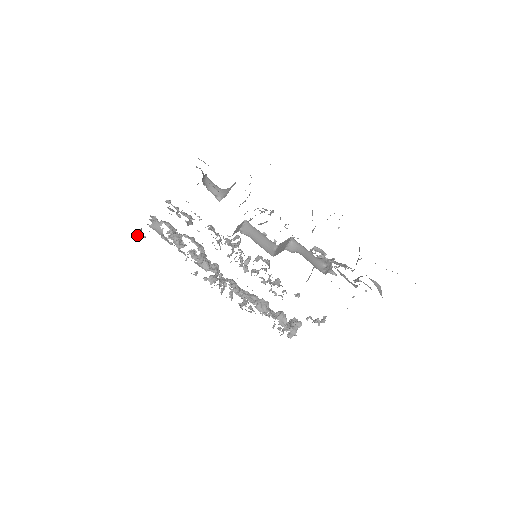
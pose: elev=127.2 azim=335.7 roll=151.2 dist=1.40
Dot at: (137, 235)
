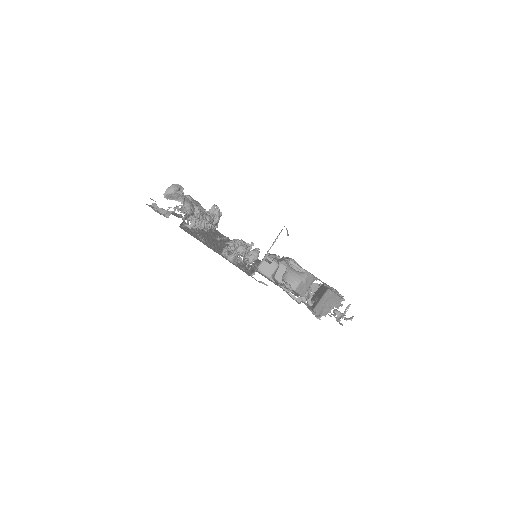
Dot at: occluded
